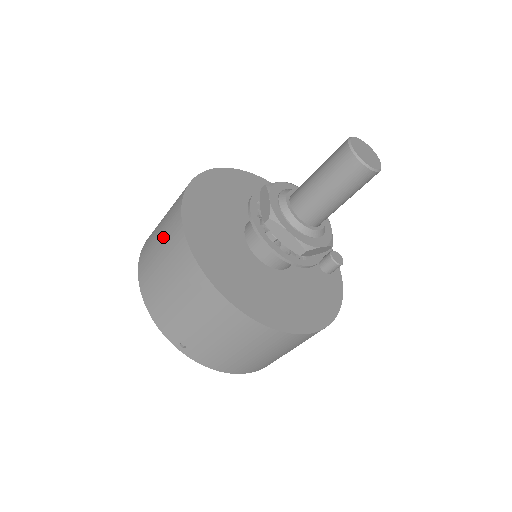
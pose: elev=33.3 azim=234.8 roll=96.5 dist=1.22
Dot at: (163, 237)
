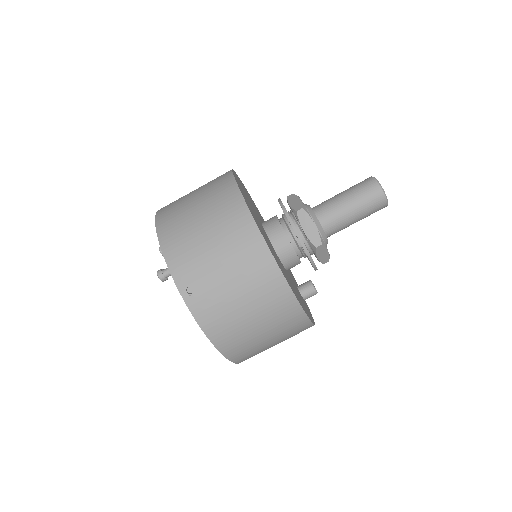
Dot at: (204, 193)
